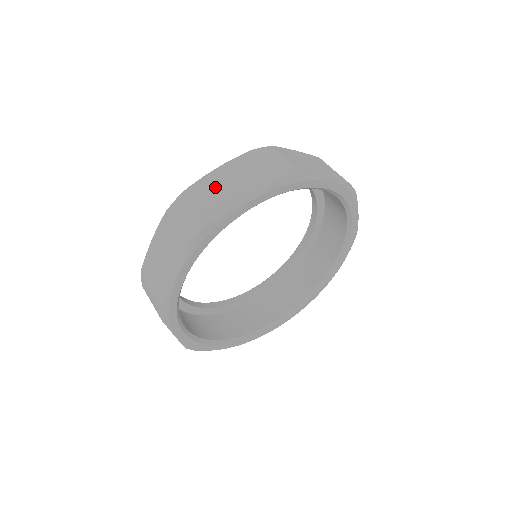
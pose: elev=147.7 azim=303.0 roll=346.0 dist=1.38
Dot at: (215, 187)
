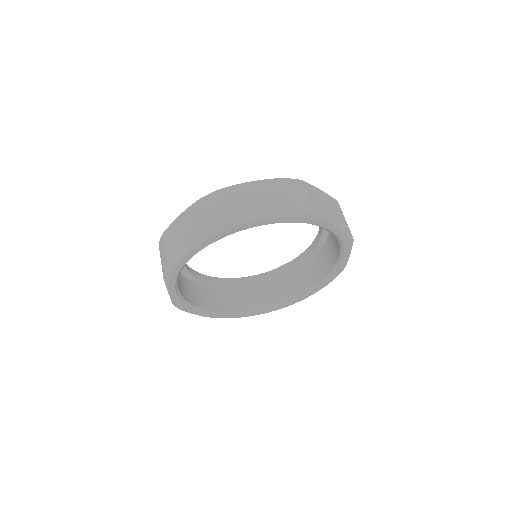
Dot at: (244, 197)
